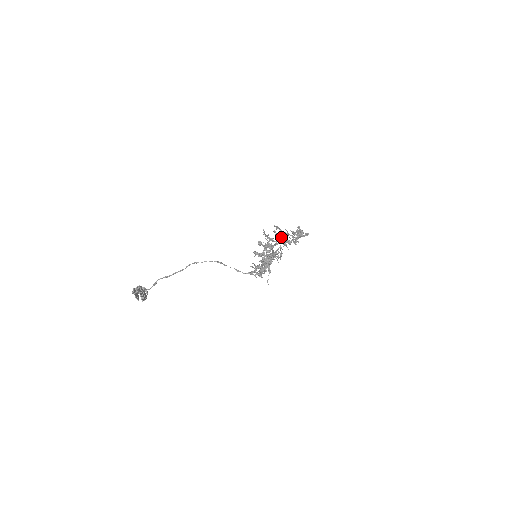
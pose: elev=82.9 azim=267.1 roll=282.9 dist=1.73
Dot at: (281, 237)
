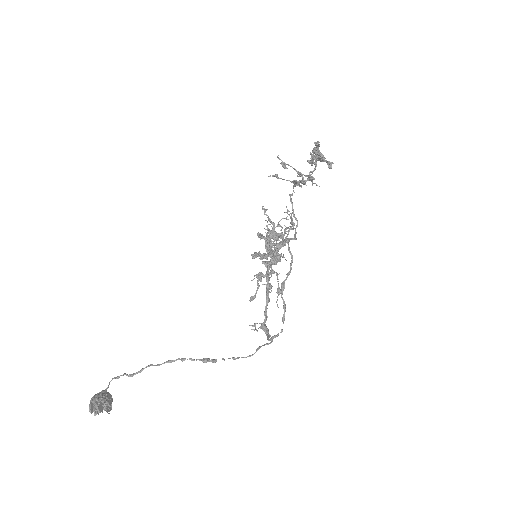
Dot at: (294, 239)
